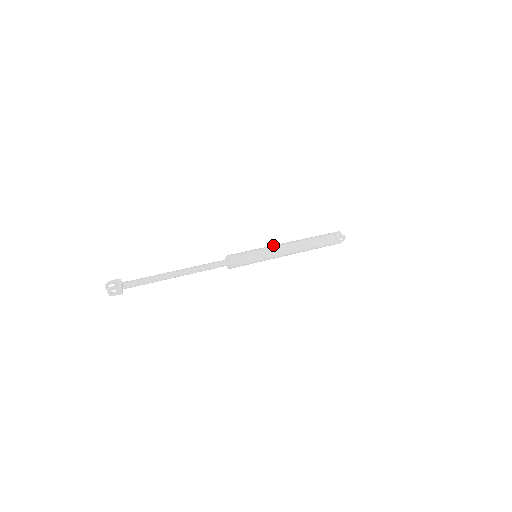
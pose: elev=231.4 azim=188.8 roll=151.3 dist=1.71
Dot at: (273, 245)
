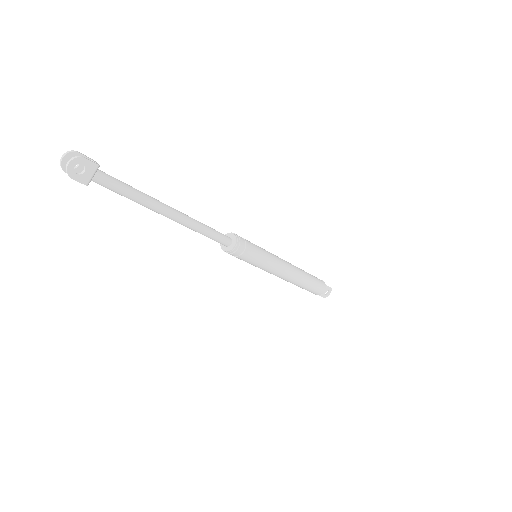
Dot at: occluded
